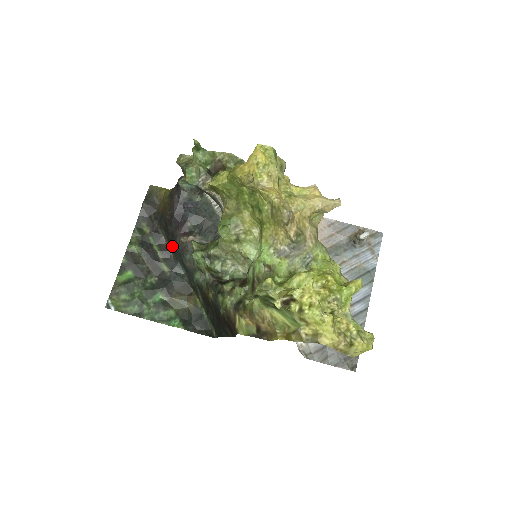
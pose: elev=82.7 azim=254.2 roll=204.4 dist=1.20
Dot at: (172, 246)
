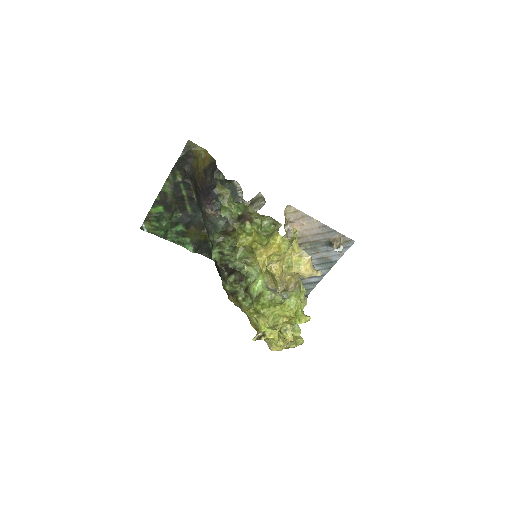
Dot at: (197, 200)
